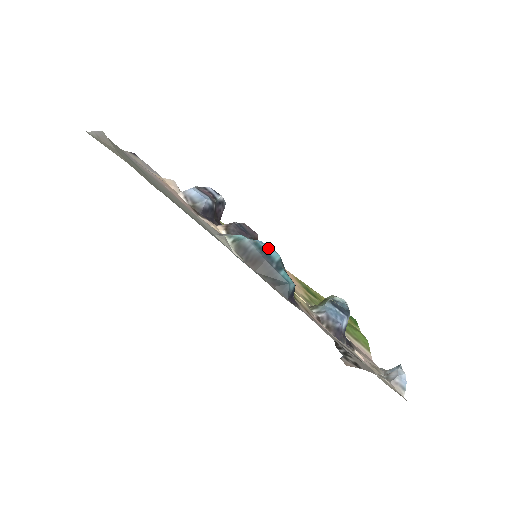
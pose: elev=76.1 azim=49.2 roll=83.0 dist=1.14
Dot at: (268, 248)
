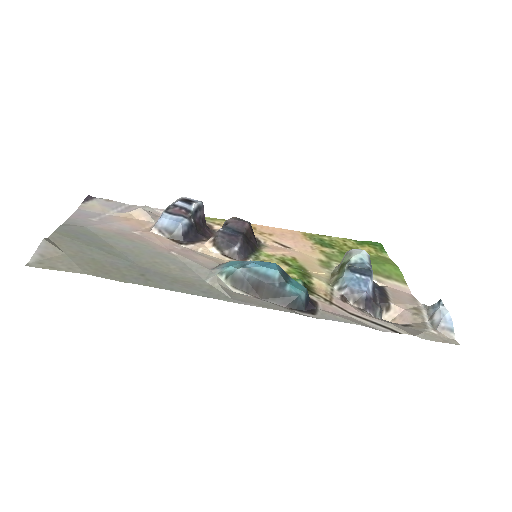
Dot at: (263, 269)
